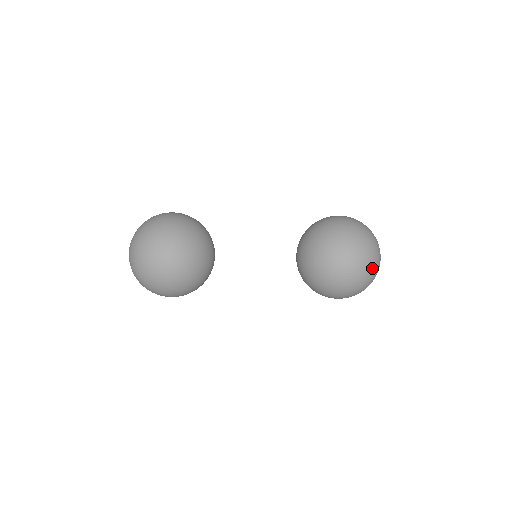
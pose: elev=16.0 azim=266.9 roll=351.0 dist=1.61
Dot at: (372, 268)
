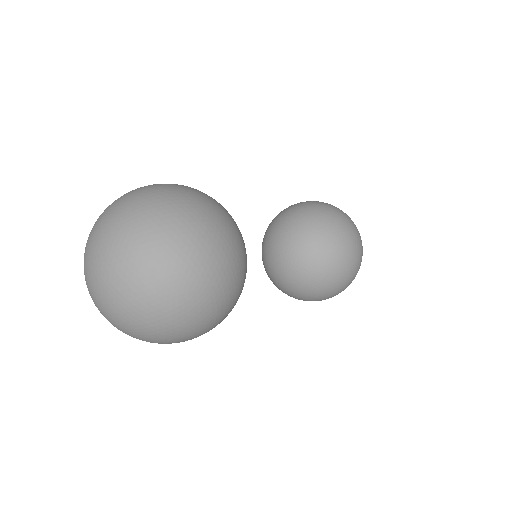
Dot at: occluded
